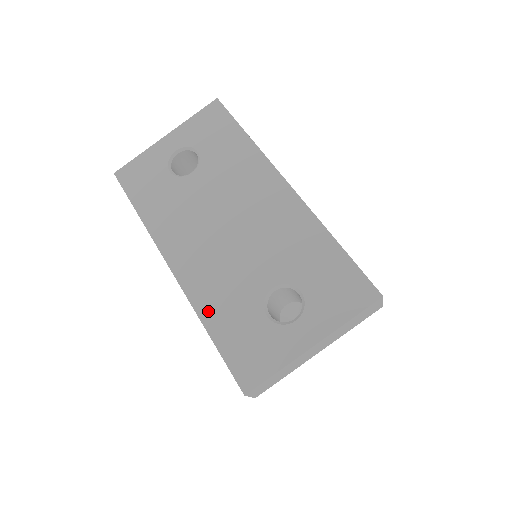
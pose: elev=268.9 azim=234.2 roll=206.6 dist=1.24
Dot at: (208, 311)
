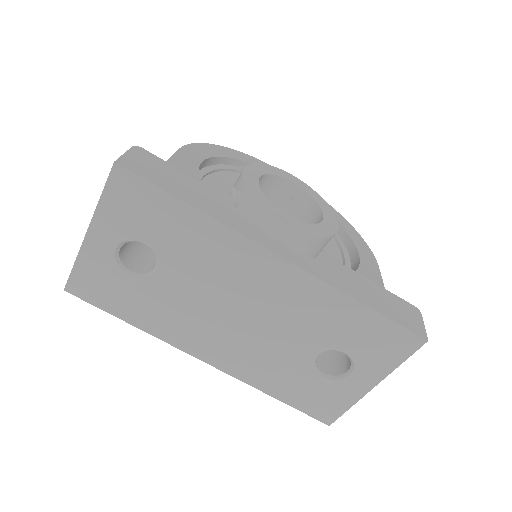
Dot at: (264, 384)
